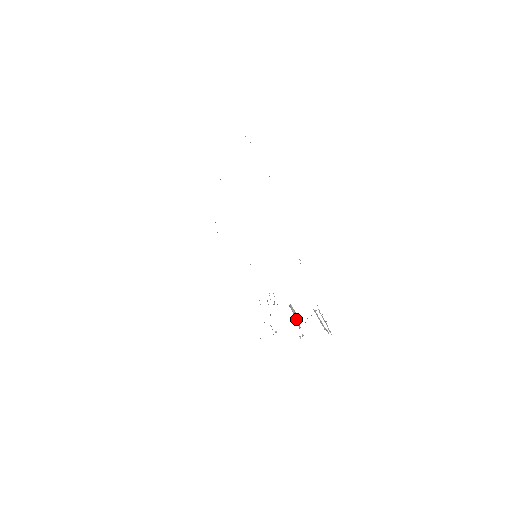
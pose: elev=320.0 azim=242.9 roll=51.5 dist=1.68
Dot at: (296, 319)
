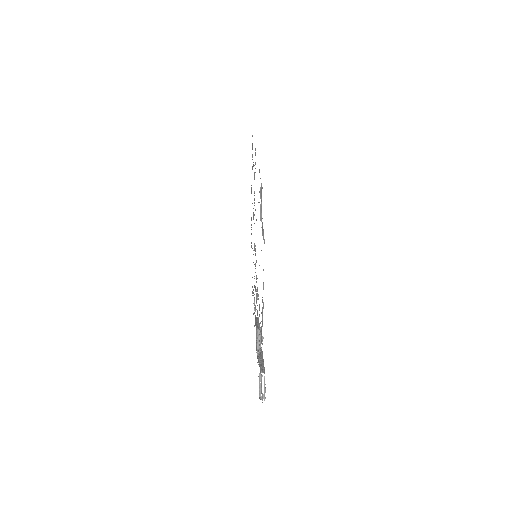
Dot at: (258, 345)
